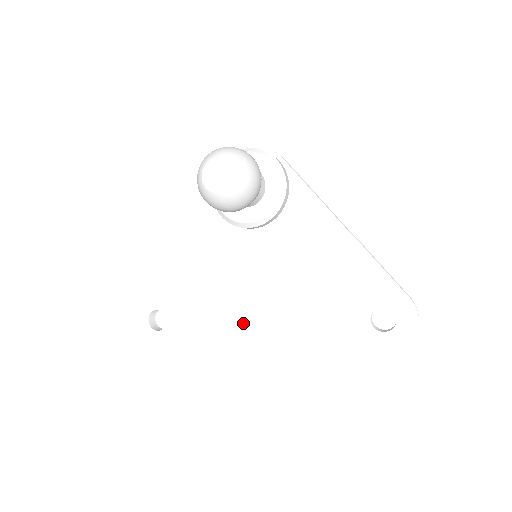
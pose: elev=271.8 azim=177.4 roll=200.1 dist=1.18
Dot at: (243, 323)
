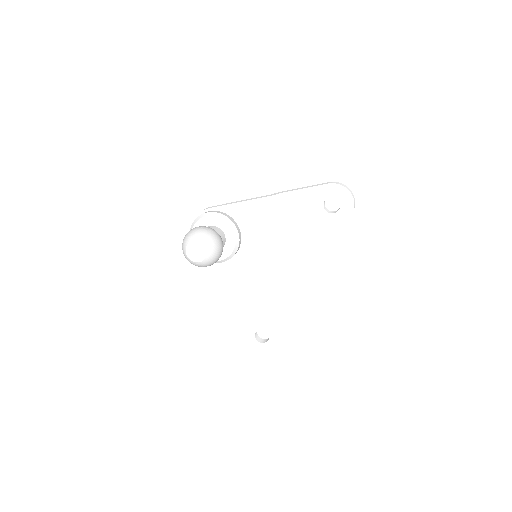
Dot at: (291, 287)
